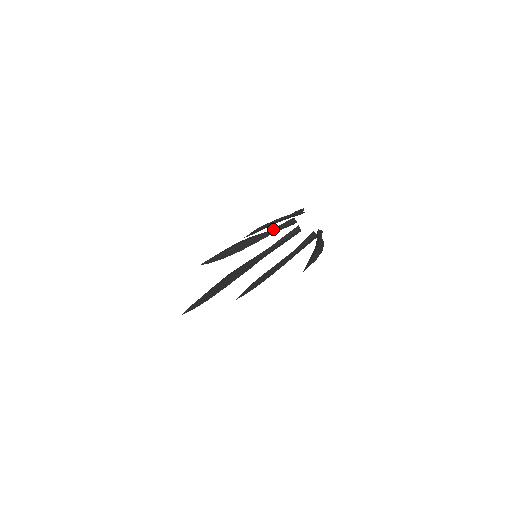
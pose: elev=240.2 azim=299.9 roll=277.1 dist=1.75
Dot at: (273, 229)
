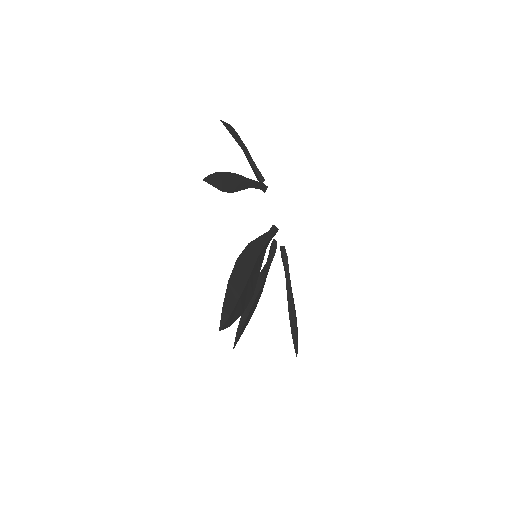
Dot at: occluded
